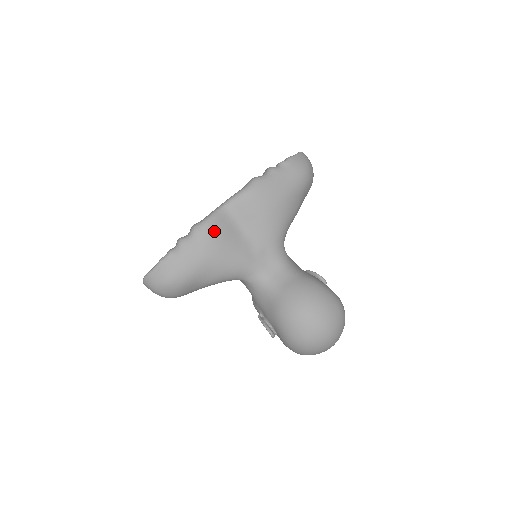
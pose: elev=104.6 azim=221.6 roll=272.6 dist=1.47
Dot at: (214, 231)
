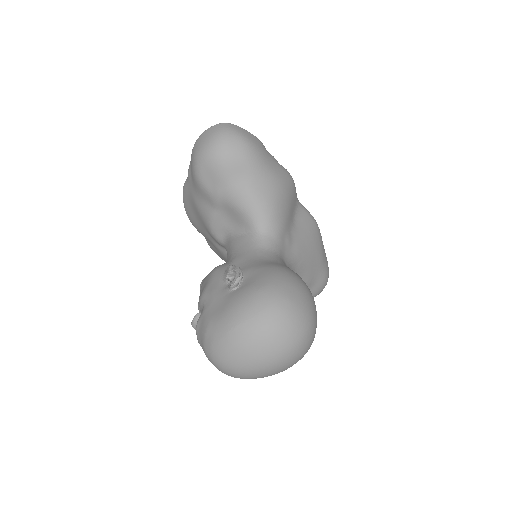
Dot at: (293, 187)
